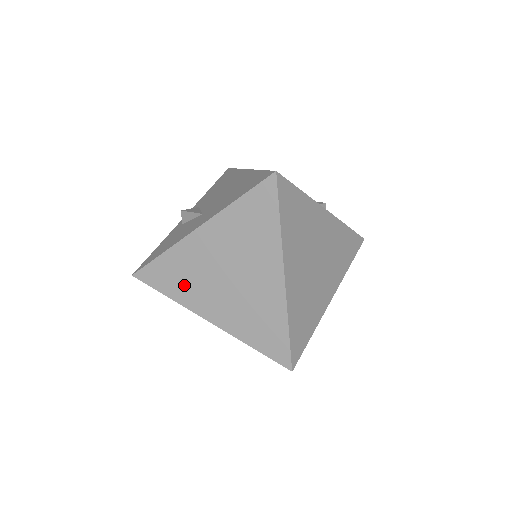
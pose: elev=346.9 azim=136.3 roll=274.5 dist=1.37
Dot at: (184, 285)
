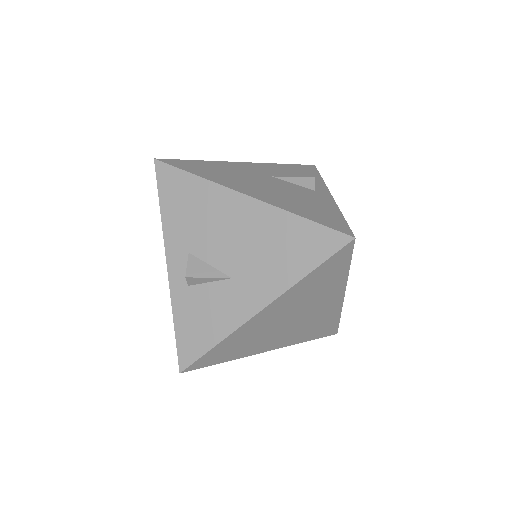
Dot at: (243, 348)
